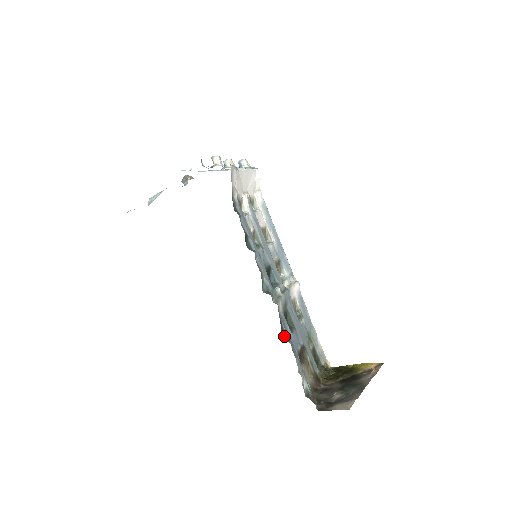
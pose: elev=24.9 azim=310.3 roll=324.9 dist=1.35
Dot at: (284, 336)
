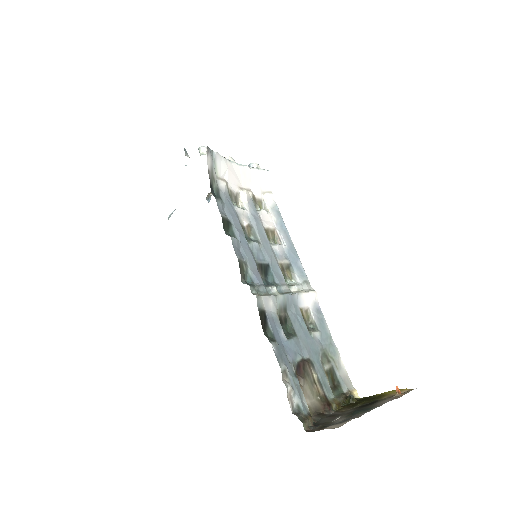
Dot at: (269, 336)
